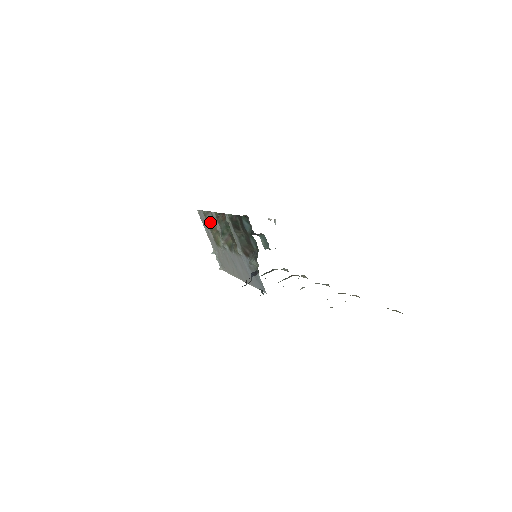
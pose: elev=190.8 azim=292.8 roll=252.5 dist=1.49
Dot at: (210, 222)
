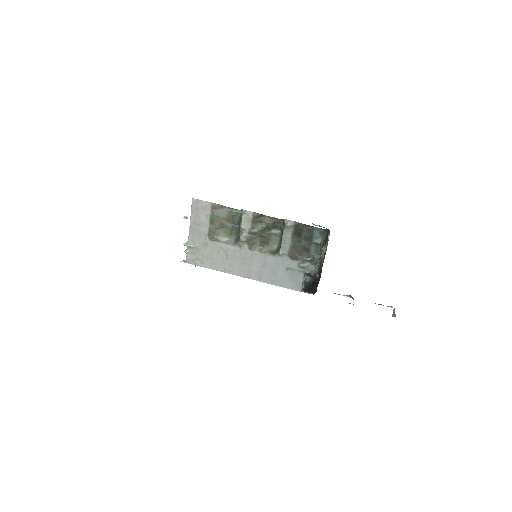
Dot at: (218, 216)
